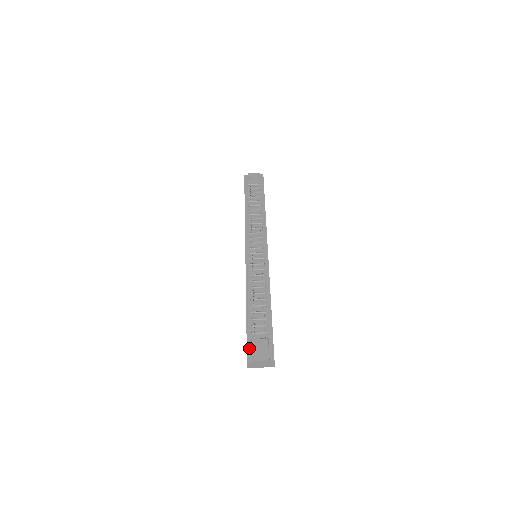
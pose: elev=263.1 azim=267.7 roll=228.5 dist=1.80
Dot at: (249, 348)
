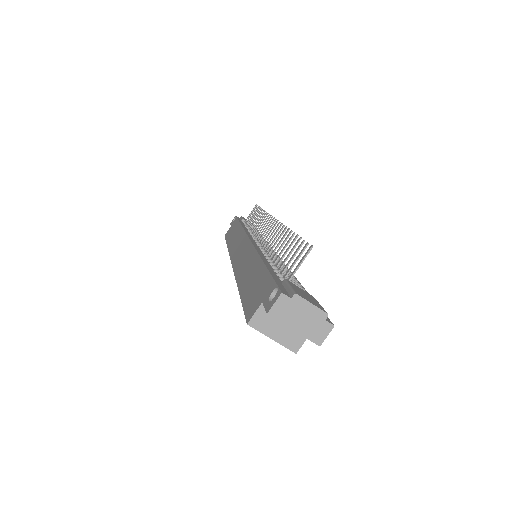
Dot at: (280, 284)
